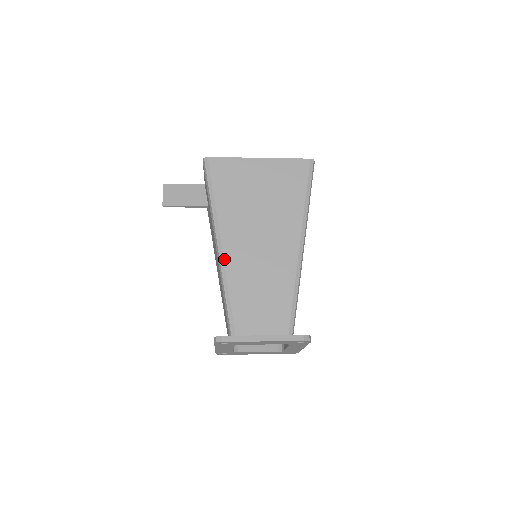
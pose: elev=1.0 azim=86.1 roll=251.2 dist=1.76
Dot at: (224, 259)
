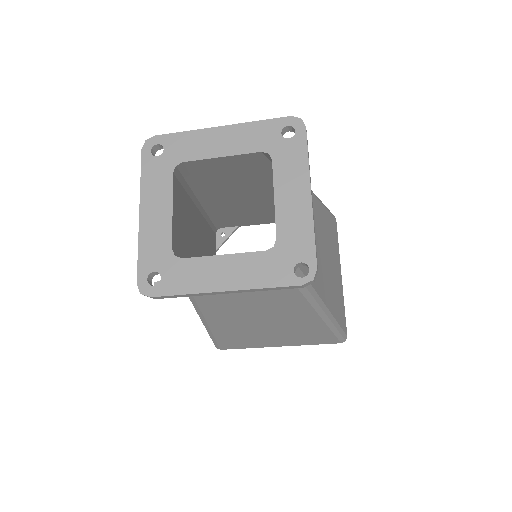
Dot at: occluded
